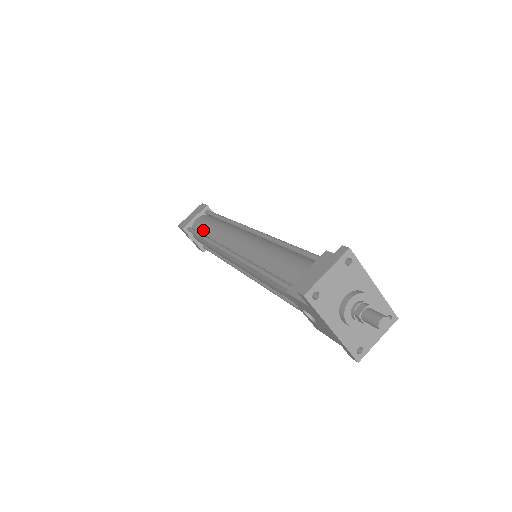
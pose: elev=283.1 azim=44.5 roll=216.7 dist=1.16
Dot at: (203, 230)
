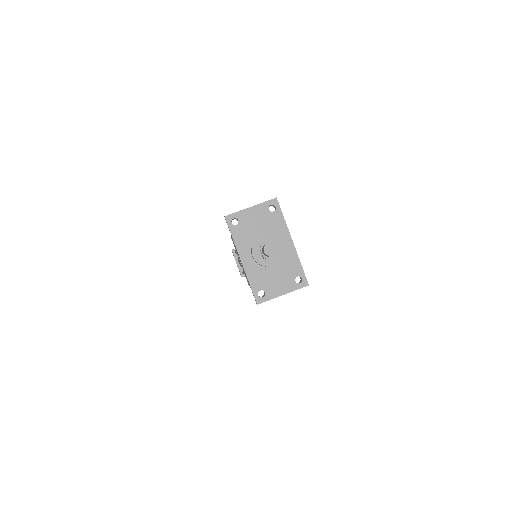
Dot at: occluded
